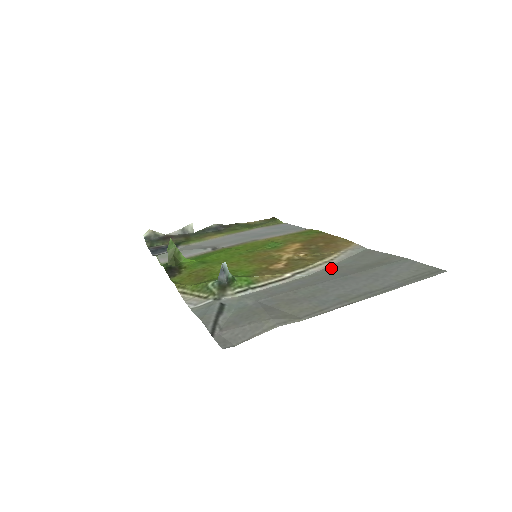
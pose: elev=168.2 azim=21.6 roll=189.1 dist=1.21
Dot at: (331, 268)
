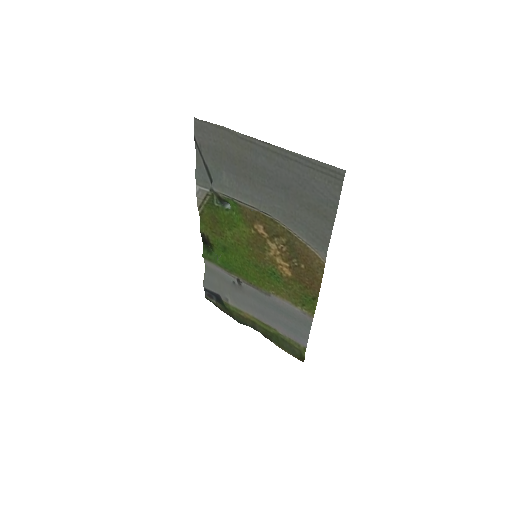
Dot at: (287, 219)
